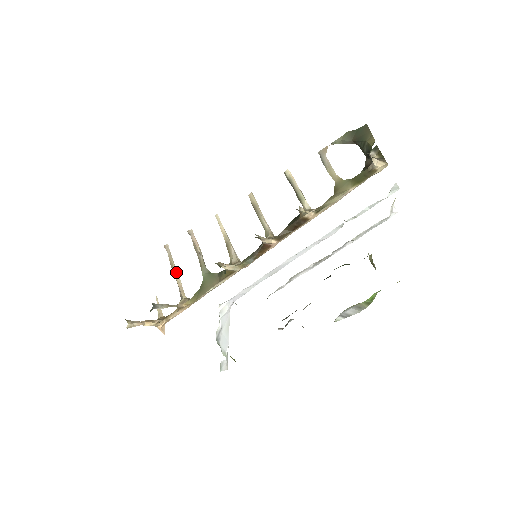
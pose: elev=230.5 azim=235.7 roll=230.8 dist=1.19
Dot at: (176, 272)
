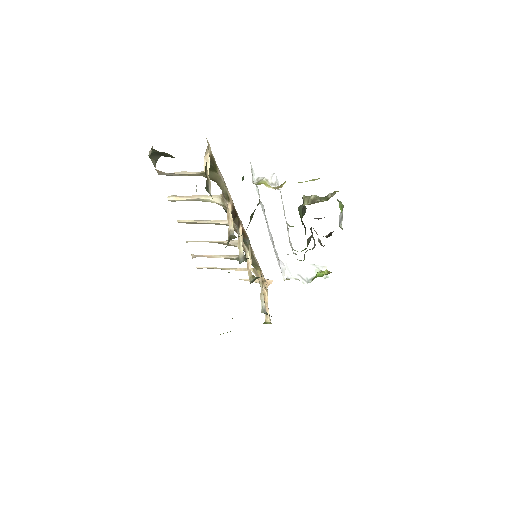
Dot at: (226, 269)
